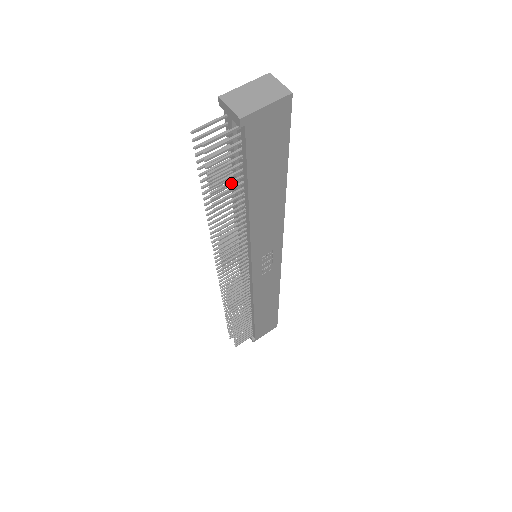
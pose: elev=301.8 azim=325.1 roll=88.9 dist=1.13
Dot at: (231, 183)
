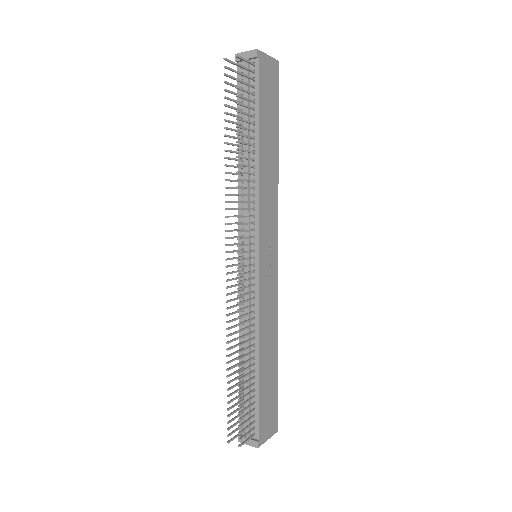
Dot at: (248, 114)
